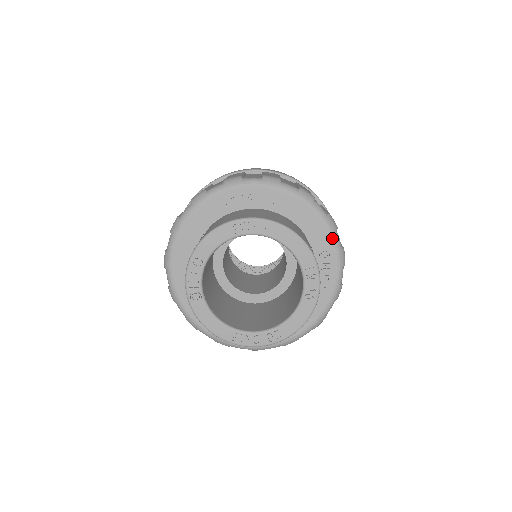
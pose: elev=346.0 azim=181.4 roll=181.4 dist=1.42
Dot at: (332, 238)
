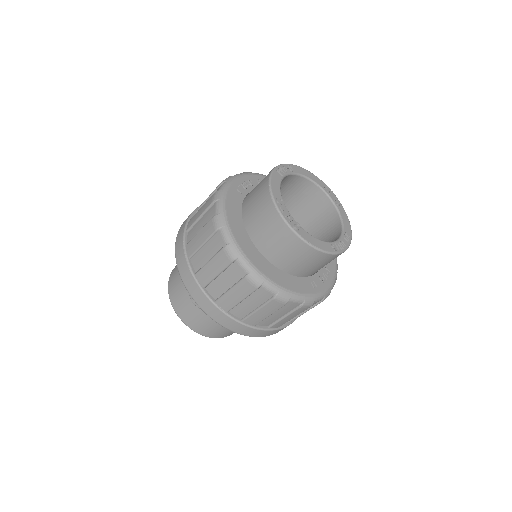
Dot at: occluded
